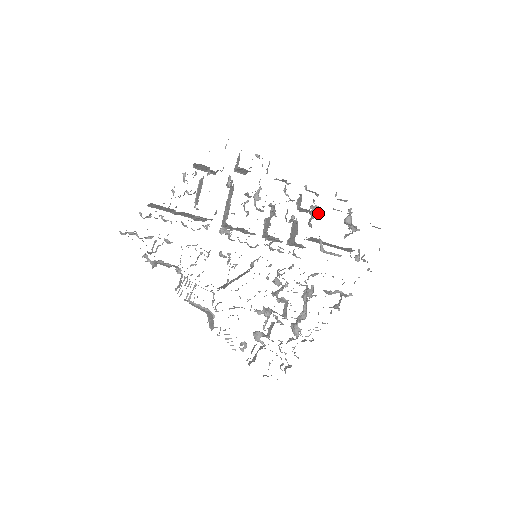
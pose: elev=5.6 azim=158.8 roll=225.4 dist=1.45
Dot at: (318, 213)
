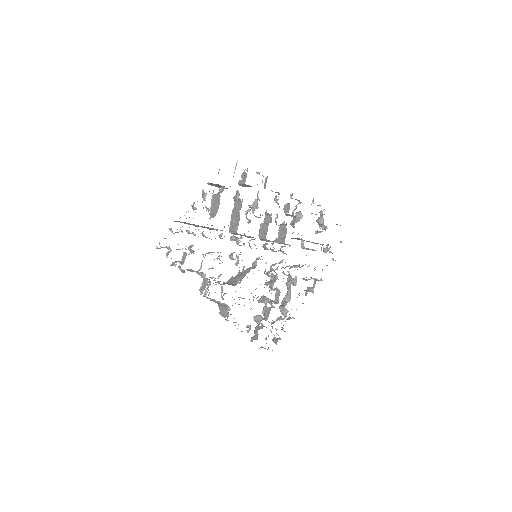
Dot at: (301, 218)
